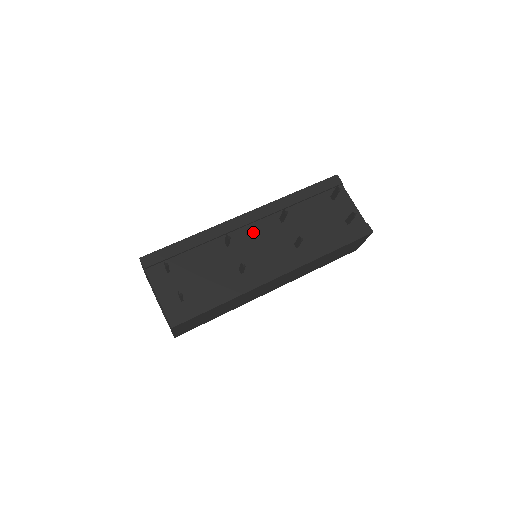
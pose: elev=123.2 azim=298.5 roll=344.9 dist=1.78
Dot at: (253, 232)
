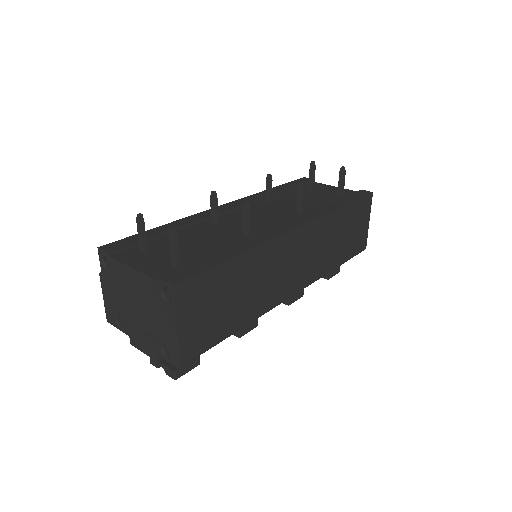
Dot at: (241, 214)
